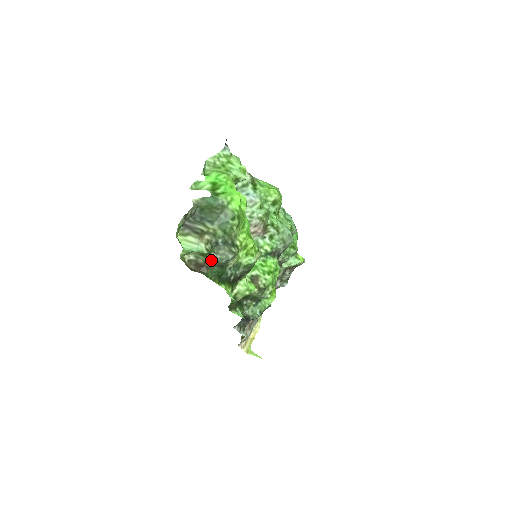
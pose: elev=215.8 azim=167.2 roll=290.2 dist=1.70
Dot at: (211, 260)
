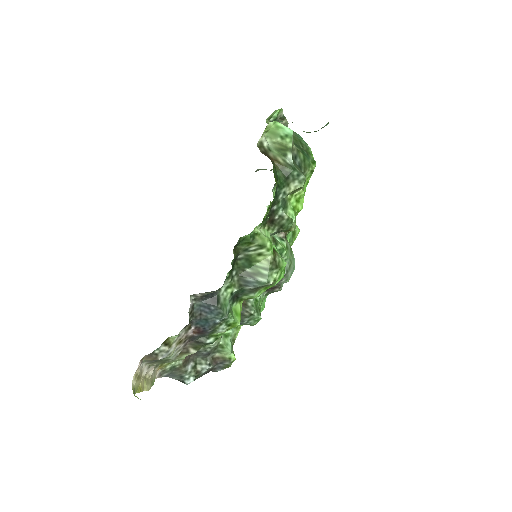
Dot at: (285, 160)
